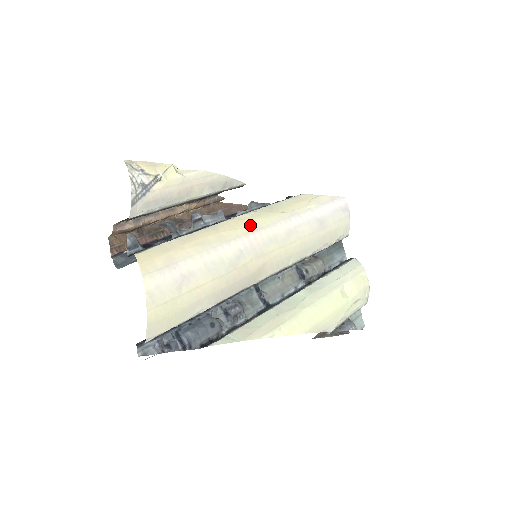
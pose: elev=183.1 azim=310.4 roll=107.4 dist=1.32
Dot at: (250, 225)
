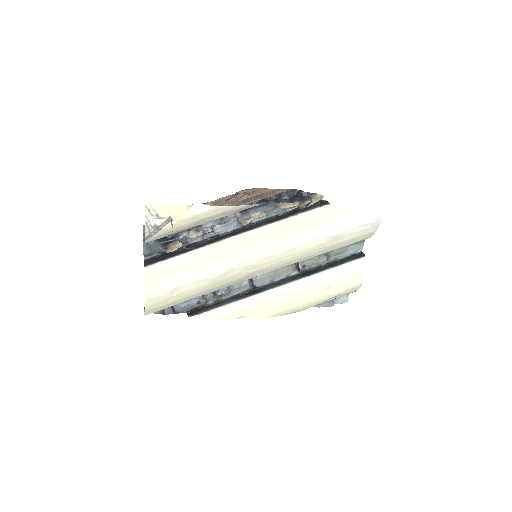
Dot at: (251, 244)
